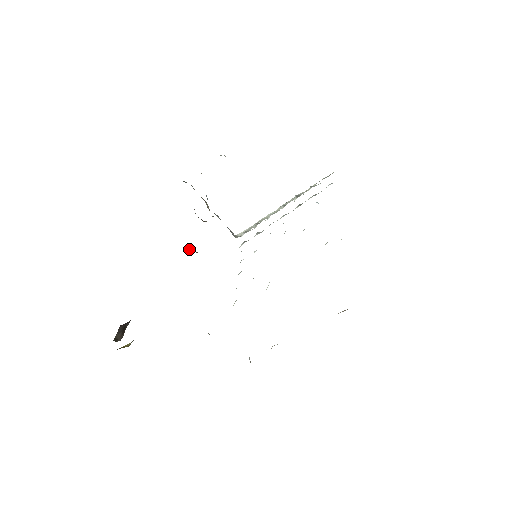
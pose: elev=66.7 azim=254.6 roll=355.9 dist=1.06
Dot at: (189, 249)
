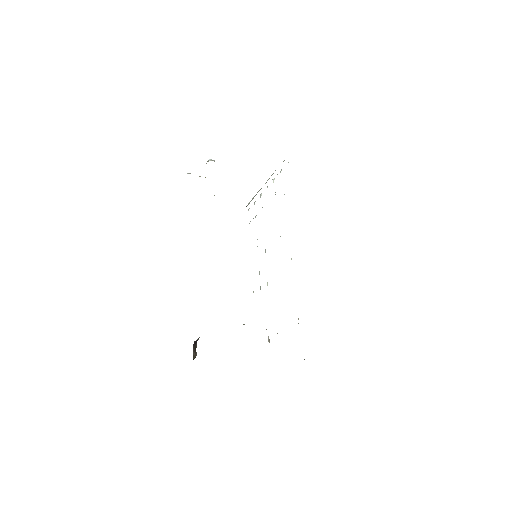
Dot at: occluded
